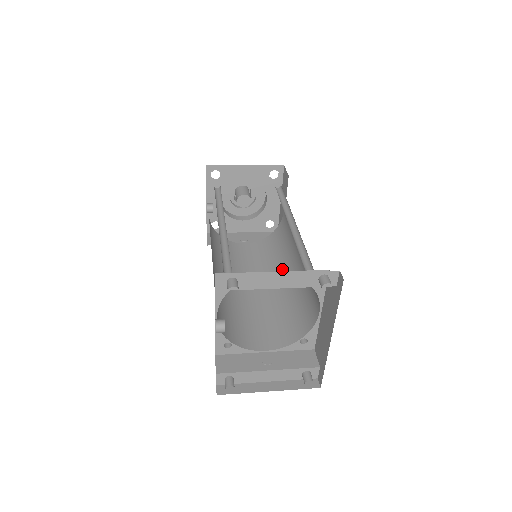
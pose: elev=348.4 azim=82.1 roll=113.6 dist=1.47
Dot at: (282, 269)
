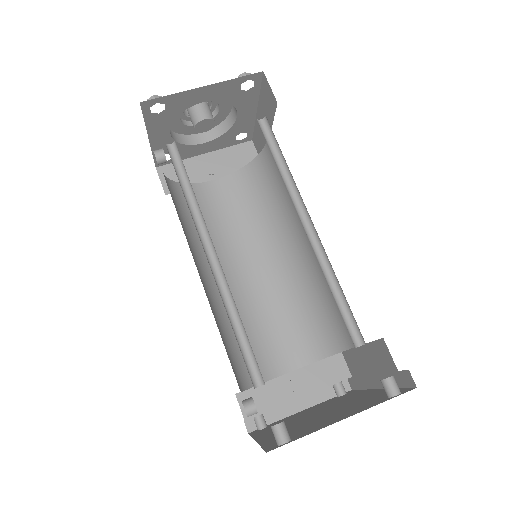
Dot at: (282, 237)
